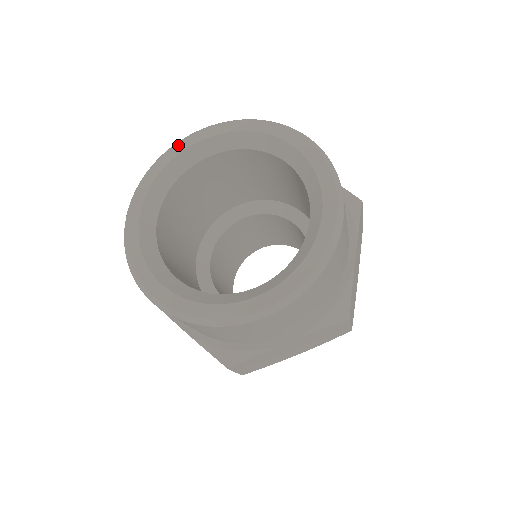
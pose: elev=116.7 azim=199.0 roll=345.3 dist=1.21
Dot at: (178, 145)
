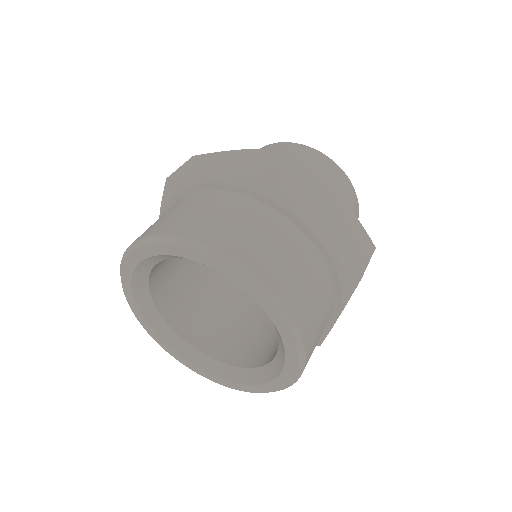
Dot at: (126, 293)
